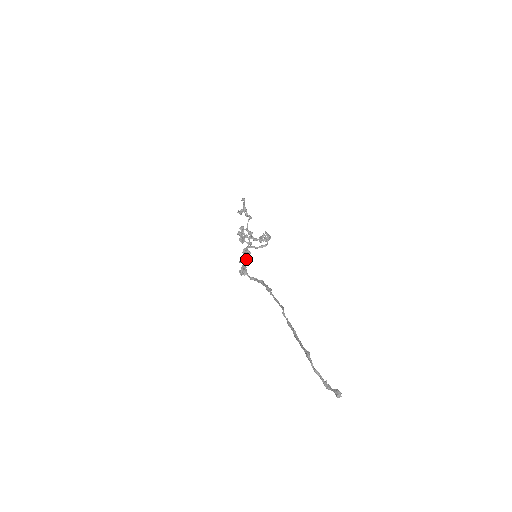
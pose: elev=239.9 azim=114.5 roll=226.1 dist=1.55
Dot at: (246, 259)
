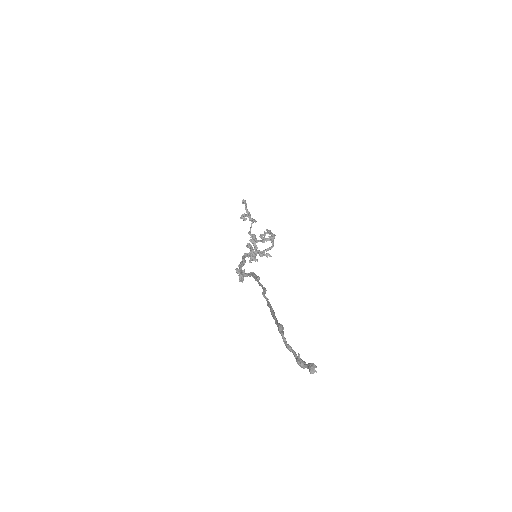
Dot at: (243, 260)
